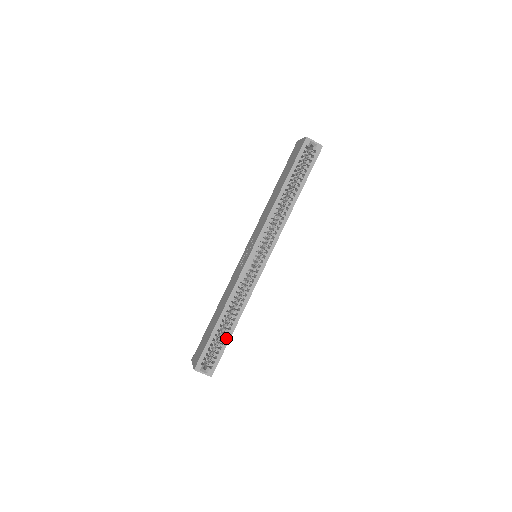
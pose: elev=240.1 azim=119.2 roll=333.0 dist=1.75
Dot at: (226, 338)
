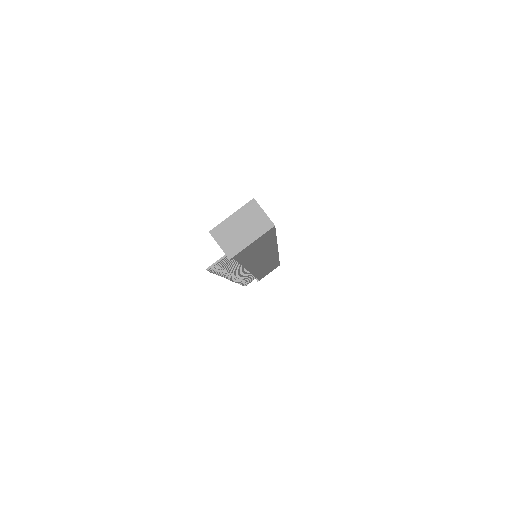
Dot at: occluded
